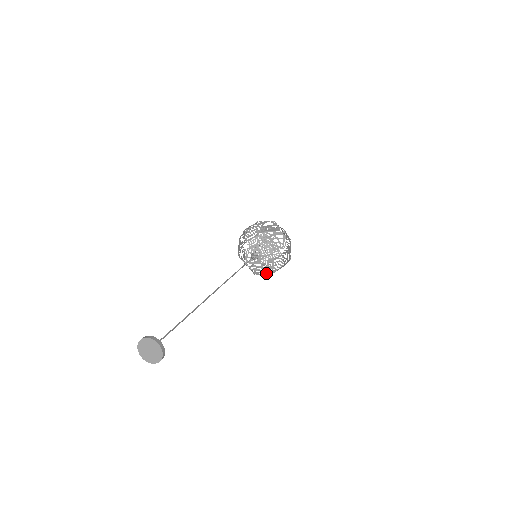
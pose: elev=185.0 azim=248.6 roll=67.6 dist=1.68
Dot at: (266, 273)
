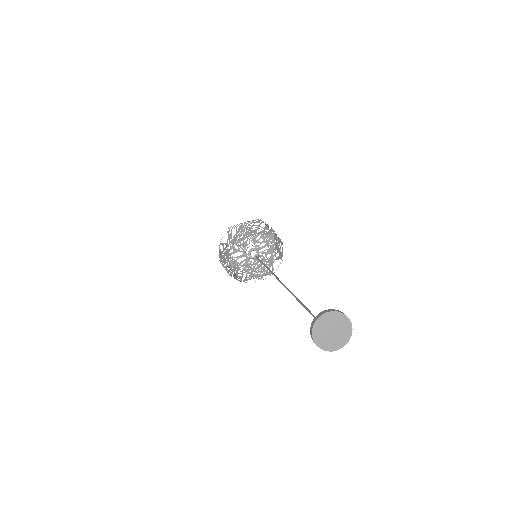
Dot at: occluded
